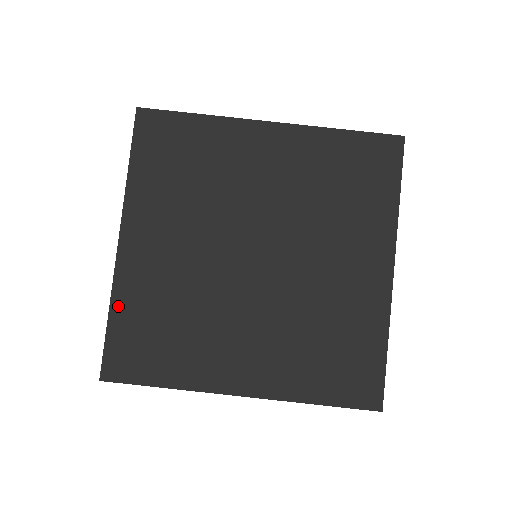
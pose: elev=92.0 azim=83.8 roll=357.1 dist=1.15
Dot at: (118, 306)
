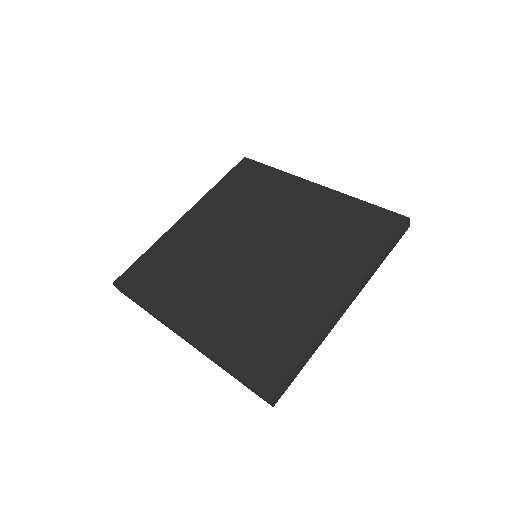
Dot at: (223, 357)
